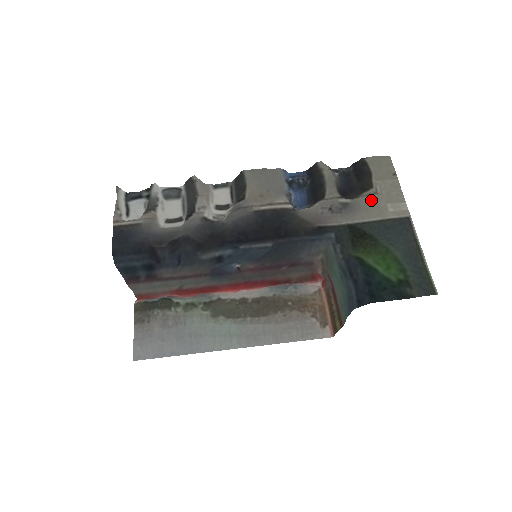
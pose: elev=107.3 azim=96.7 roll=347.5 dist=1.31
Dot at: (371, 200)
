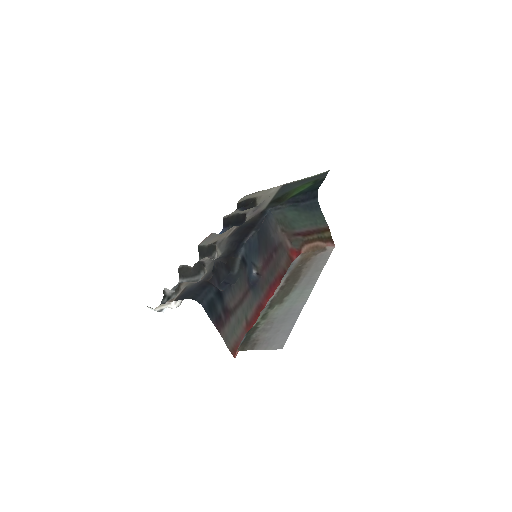
Dot at: (262, 199)
